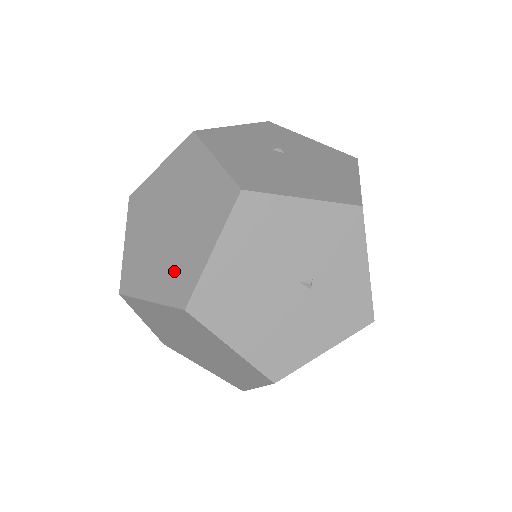
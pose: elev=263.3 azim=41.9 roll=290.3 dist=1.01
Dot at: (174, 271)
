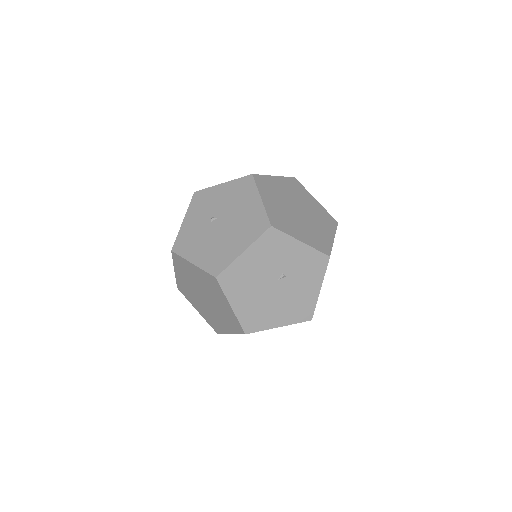
Dot at: (227, 319)
